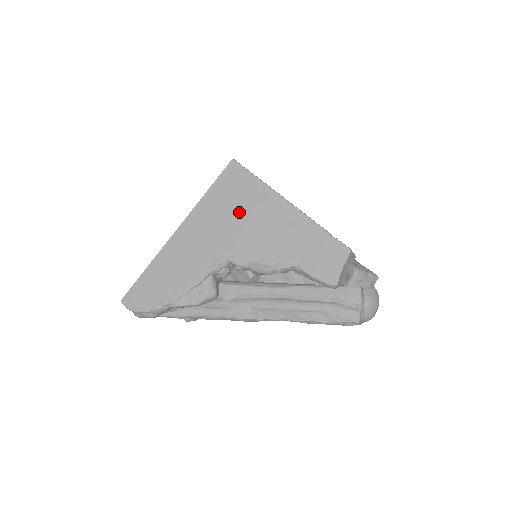
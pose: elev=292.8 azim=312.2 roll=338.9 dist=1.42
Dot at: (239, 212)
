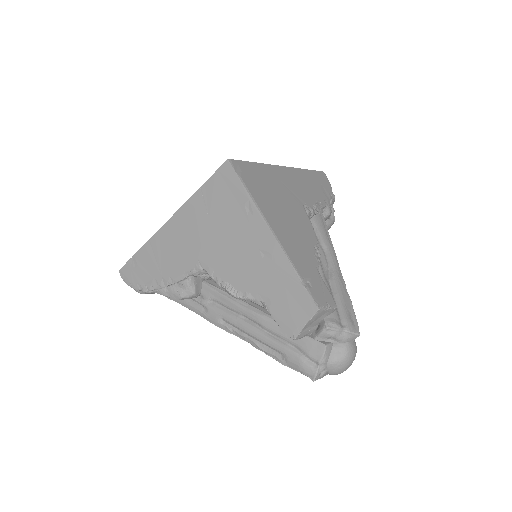
Dot at: (223, 223)
